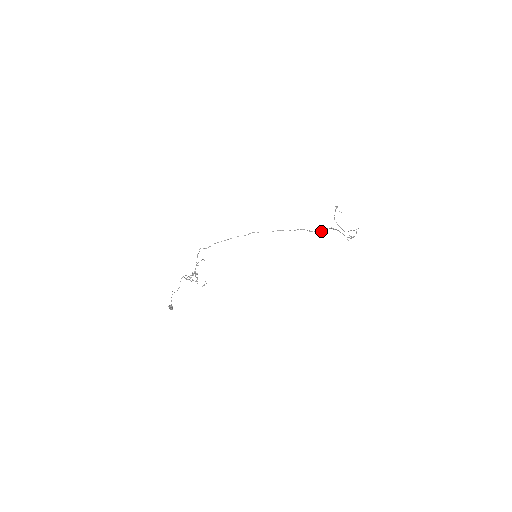
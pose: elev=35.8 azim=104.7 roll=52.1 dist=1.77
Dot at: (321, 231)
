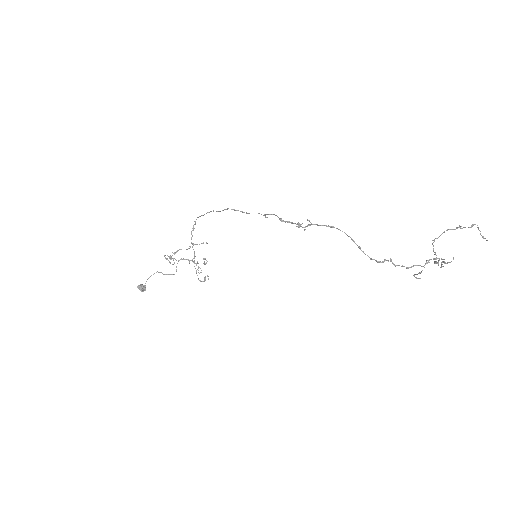
Dot at: occluded
